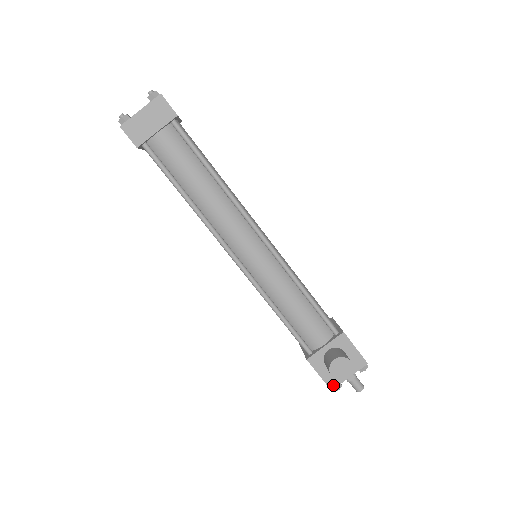
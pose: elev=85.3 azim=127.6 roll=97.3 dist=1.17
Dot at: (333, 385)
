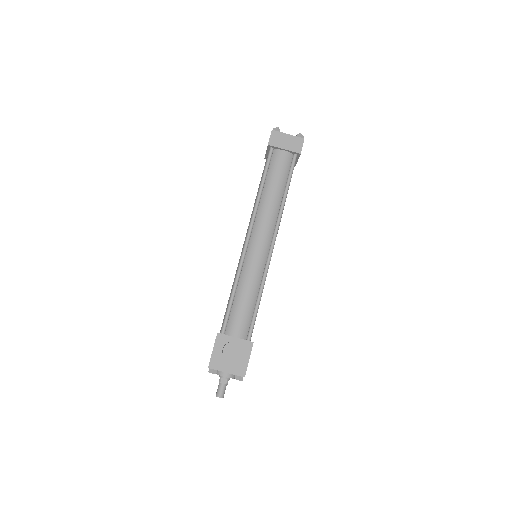
Dot at: (213, 366)
